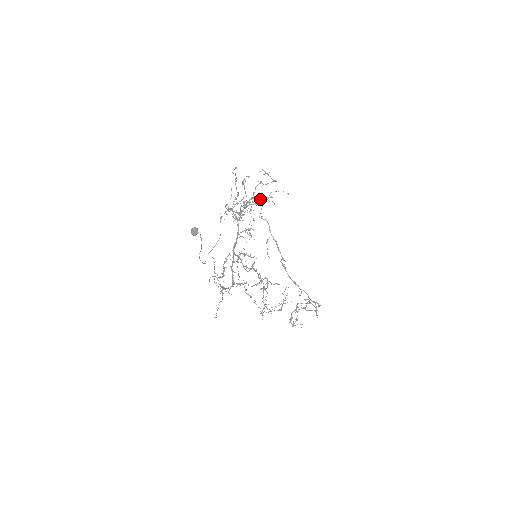
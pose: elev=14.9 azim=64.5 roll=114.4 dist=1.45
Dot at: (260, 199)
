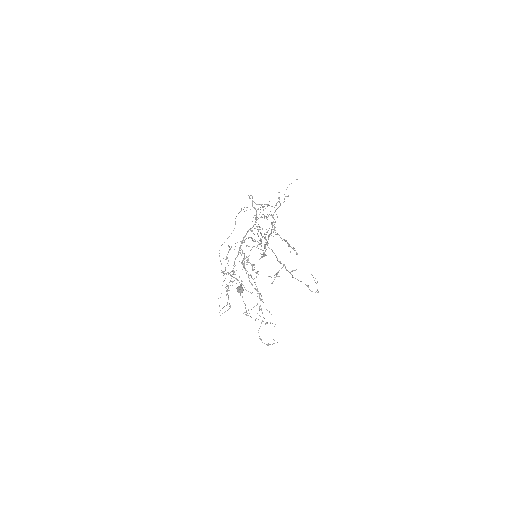
Dot at: occluded
